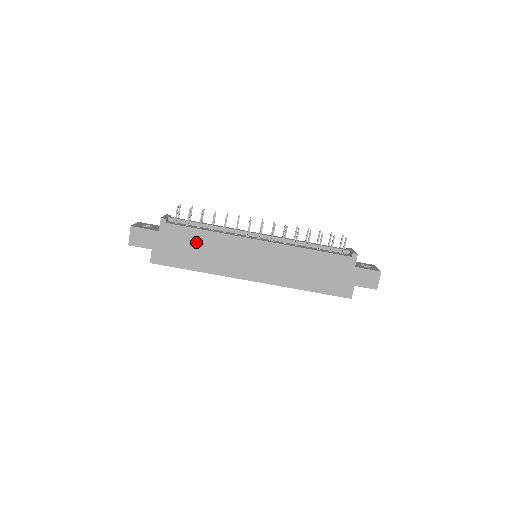
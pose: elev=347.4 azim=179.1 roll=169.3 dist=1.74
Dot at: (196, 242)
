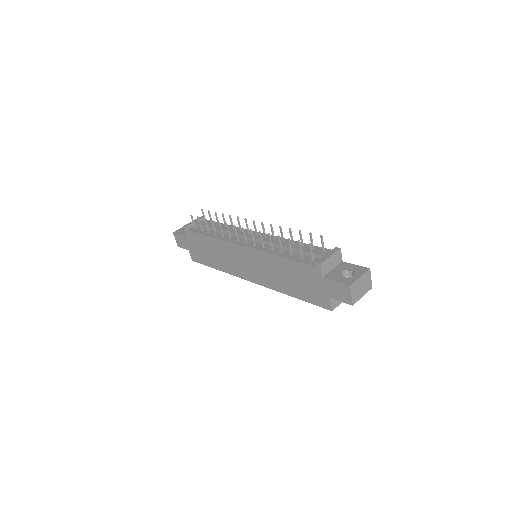
Dot at: (207, 246)
